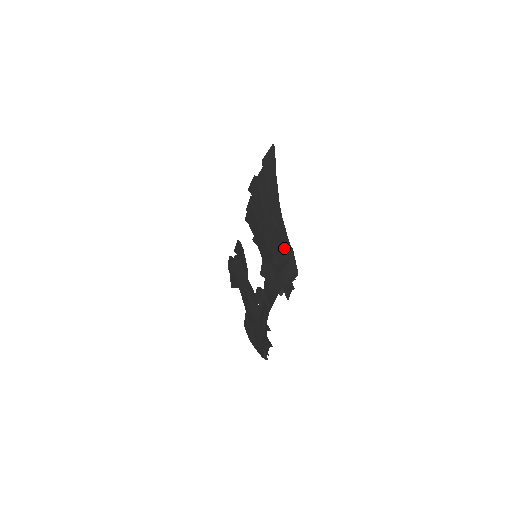
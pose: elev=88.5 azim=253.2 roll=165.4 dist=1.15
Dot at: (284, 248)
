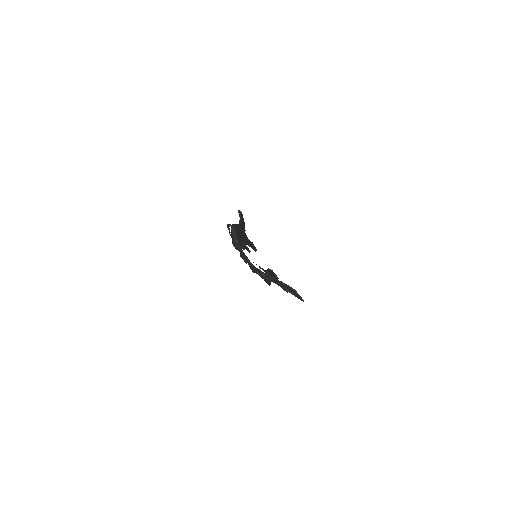
Dot at: occluded
